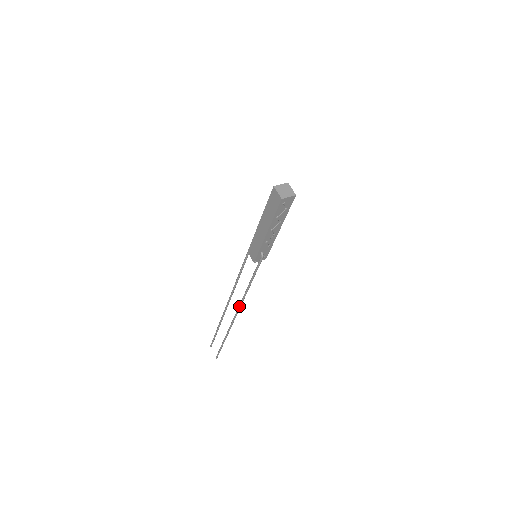
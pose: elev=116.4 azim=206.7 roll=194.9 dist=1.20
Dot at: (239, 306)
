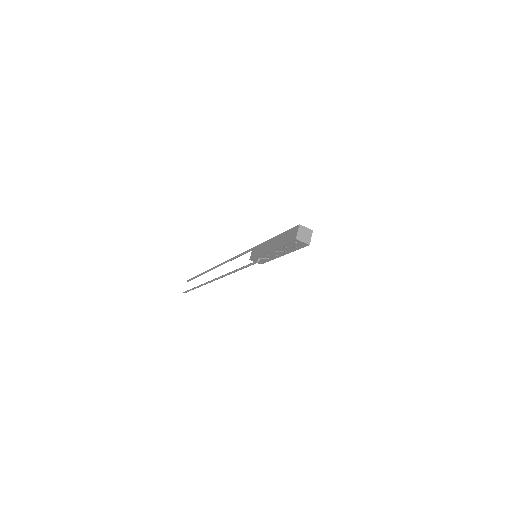
Dot at: (221, 276)
